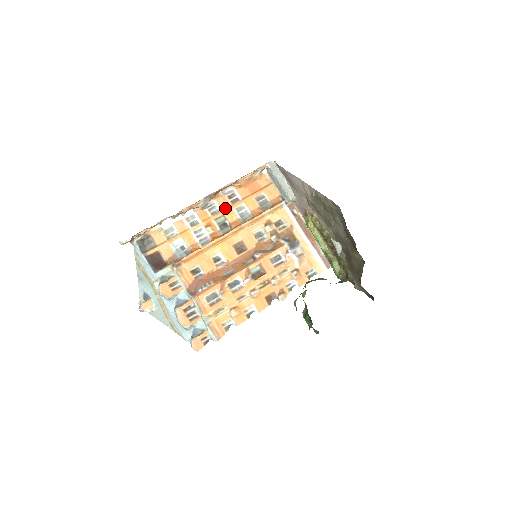
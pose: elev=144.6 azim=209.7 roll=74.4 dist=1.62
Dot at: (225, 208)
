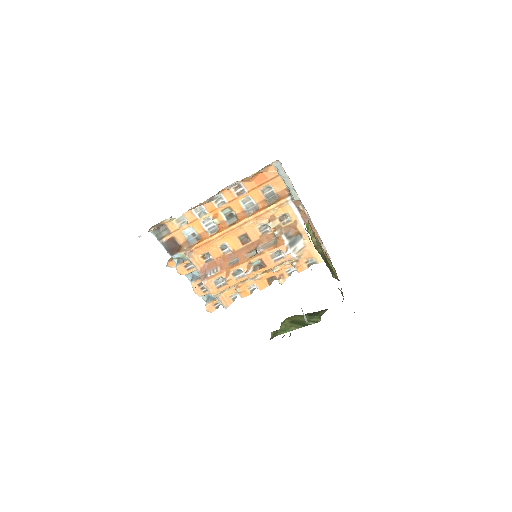
Dot at: (231, 200)
